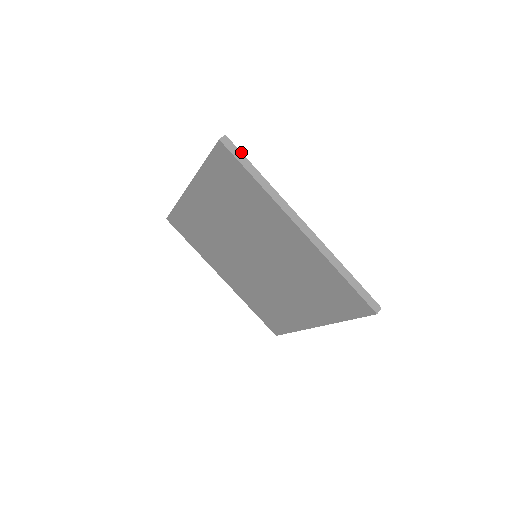
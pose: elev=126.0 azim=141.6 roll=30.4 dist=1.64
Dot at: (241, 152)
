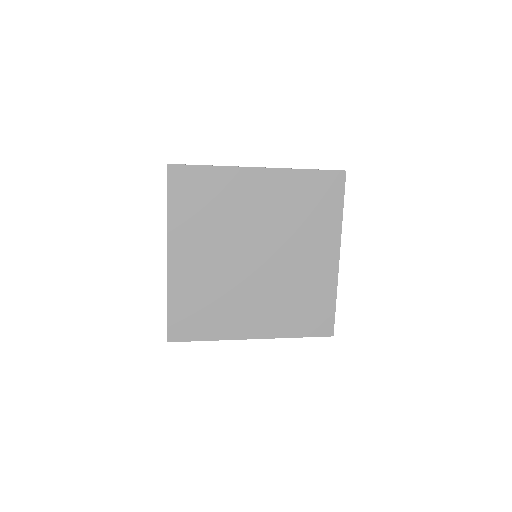
Dot at: occluded
